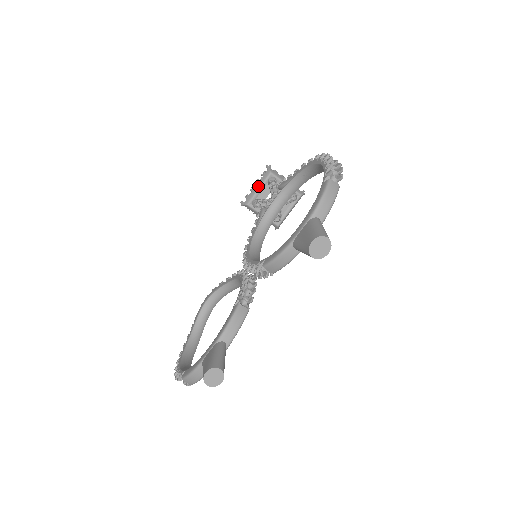
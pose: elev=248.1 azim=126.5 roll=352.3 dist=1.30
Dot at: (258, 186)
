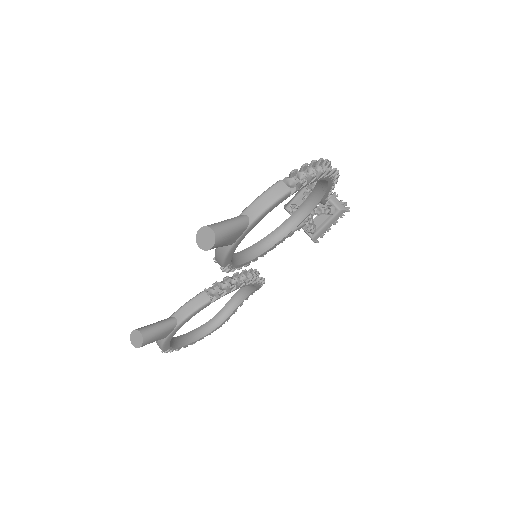
Dot at: (299, 191)
